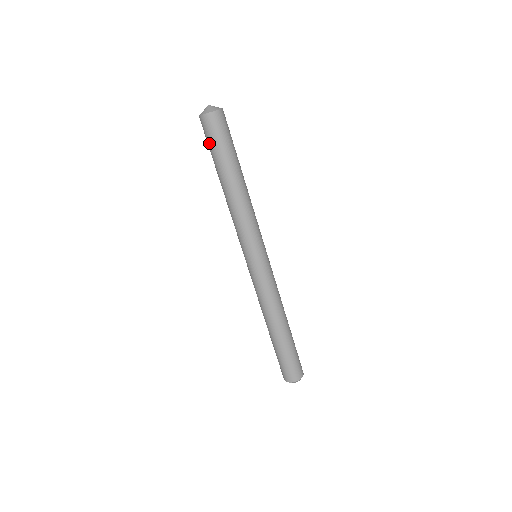
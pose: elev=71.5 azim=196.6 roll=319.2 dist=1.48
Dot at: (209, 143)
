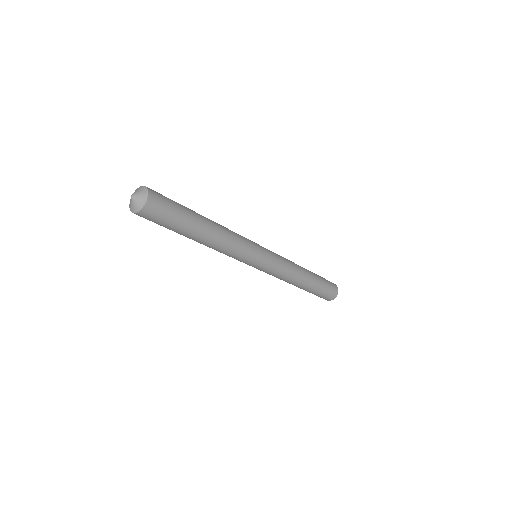
Dot at: (161, 225)
